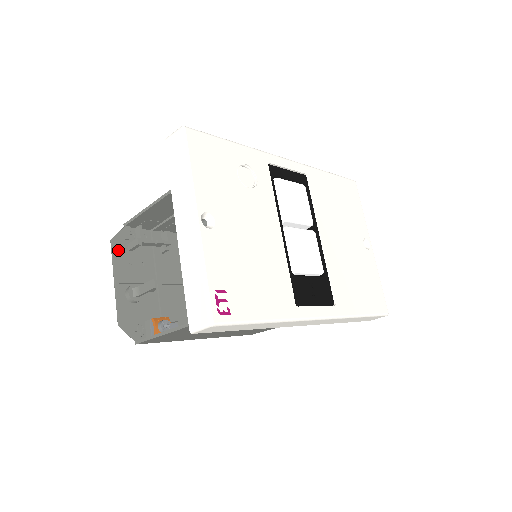
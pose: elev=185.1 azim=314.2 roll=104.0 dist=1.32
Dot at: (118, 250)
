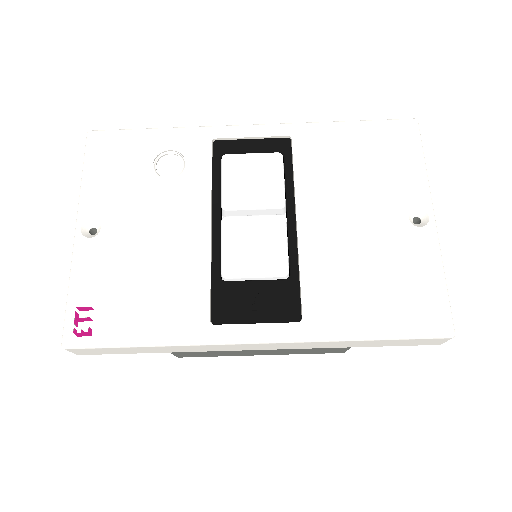
Dot at: occluded
